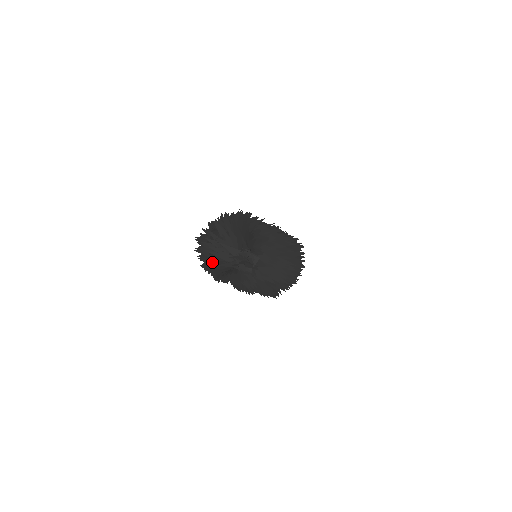
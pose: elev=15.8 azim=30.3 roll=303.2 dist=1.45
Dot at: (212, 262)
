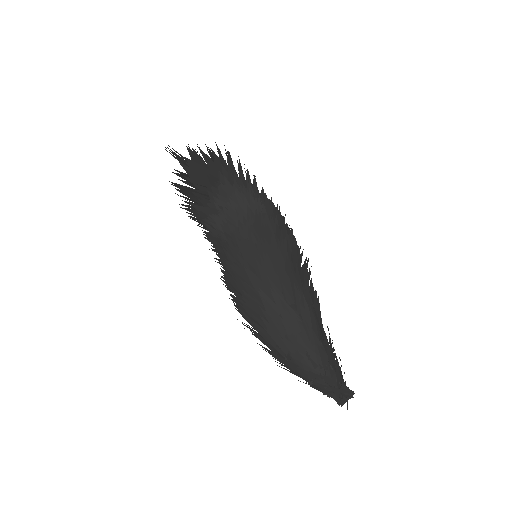
Dot at: occluded
